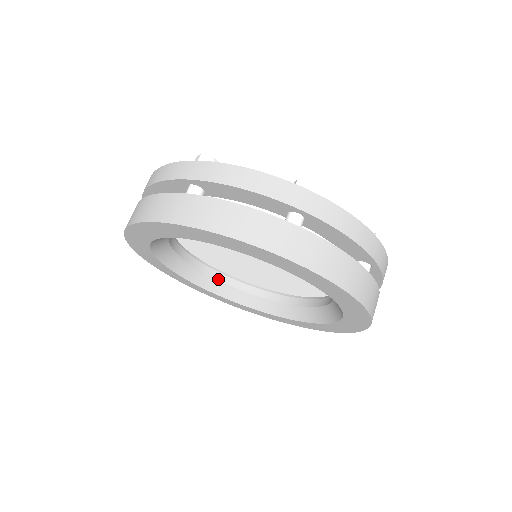
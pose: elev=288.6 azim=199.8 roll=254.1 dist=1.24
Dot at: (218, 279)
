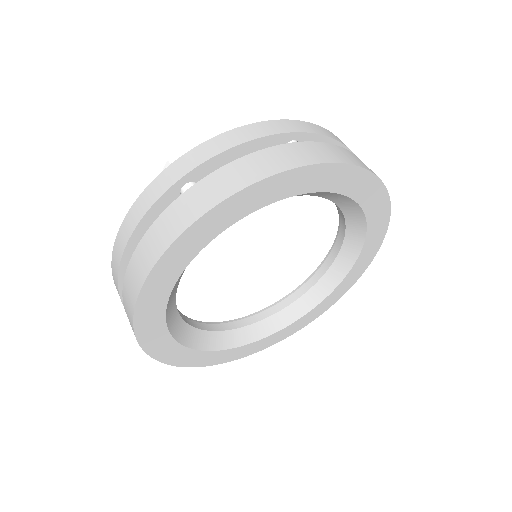
Dot at: (226, 329)
